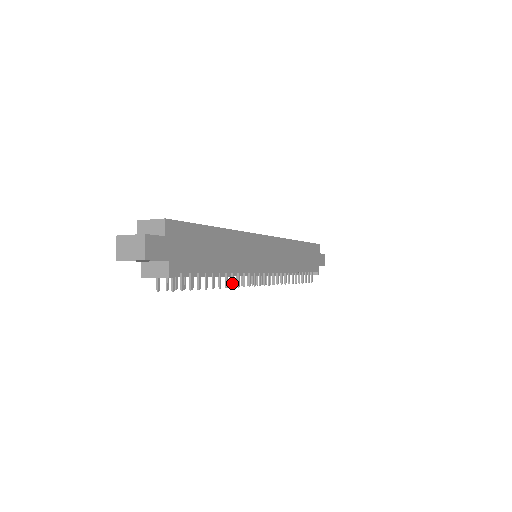
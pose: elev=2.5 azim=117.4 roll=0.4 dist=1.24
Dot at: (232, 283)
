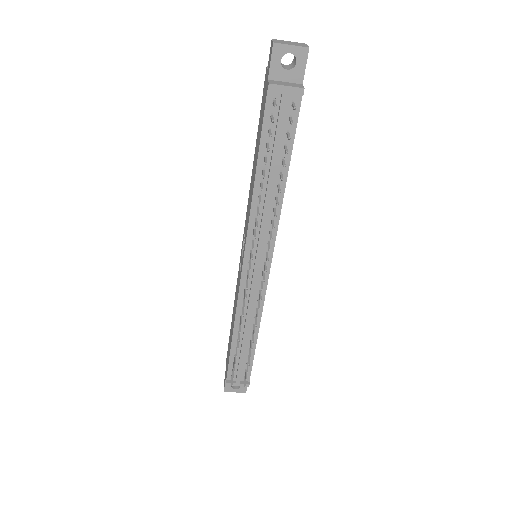
Dot at: (275, 213)
